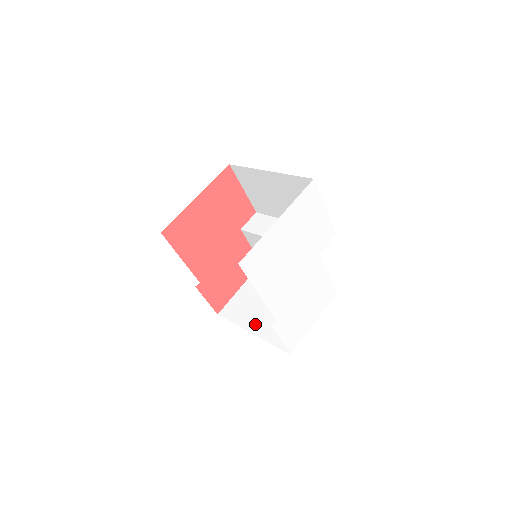
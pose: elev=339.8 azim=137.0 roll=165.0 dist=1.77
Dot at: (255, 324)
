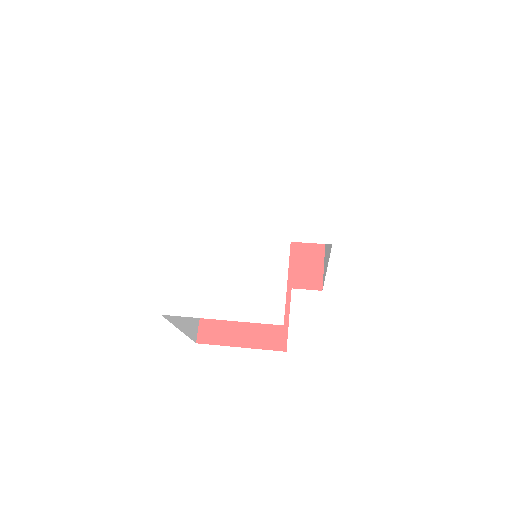
Dot at: occluded
